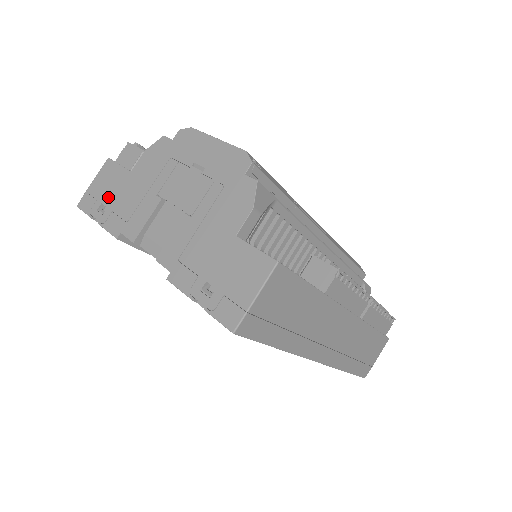
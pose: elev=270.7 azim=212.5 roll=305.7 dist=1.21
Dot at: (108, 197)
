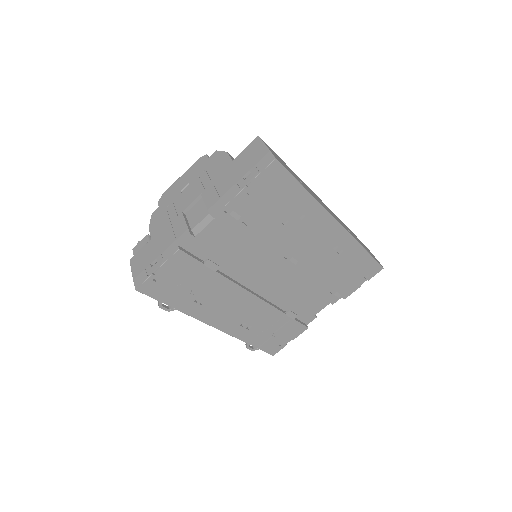
Dot at: (151, 258)
